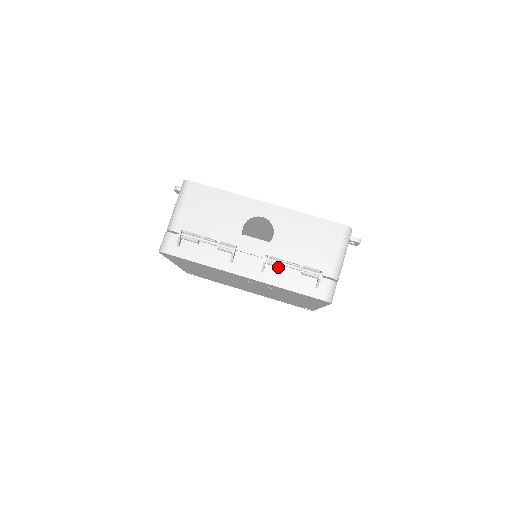
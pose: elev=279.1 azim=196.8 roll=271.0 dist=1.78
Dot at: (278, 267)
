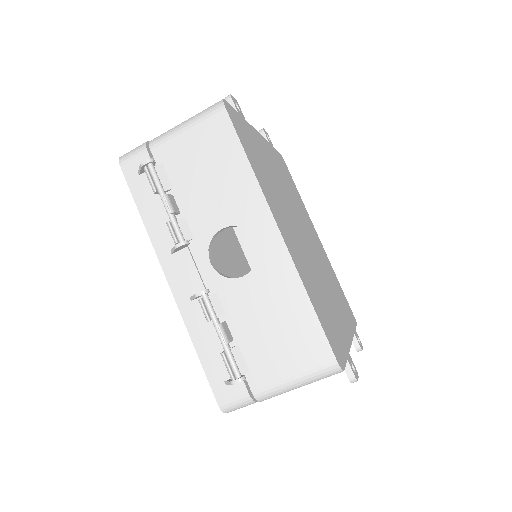
Dot at: (207, 316)
